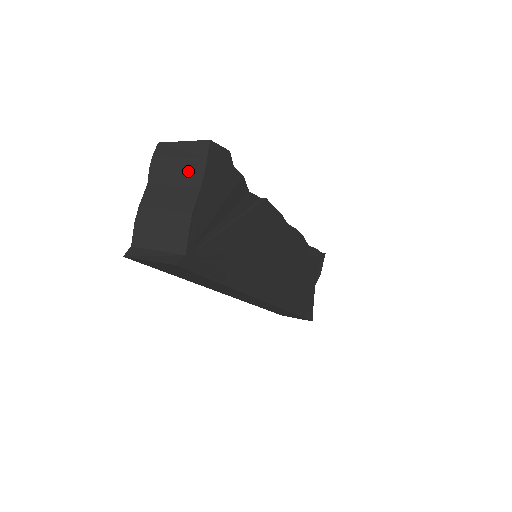
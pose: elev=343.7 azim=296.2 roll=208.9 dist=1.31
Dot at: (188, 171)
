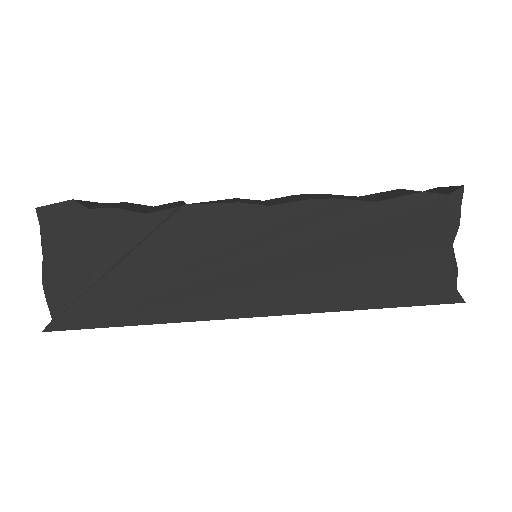
Dot at: occluded
